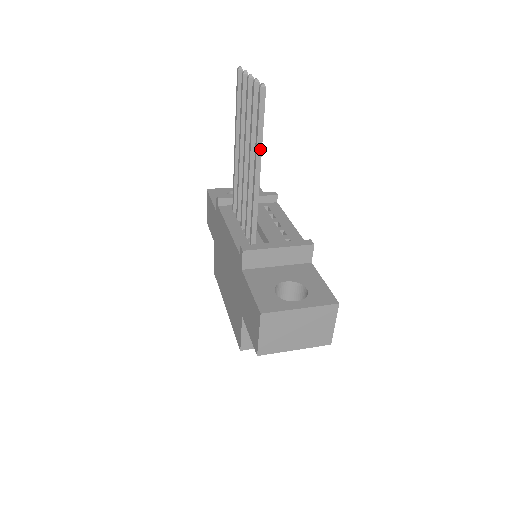
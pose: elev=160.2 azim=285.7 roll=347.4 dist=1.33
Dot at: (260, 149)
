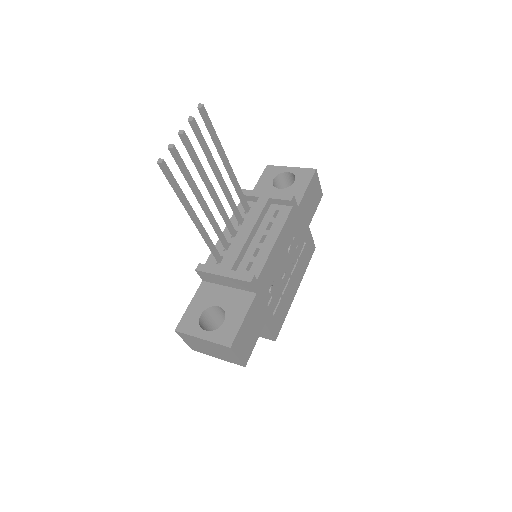
Dot at: (184, 203)
